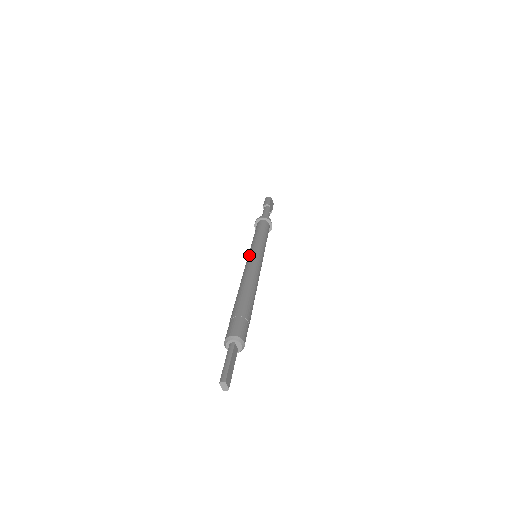
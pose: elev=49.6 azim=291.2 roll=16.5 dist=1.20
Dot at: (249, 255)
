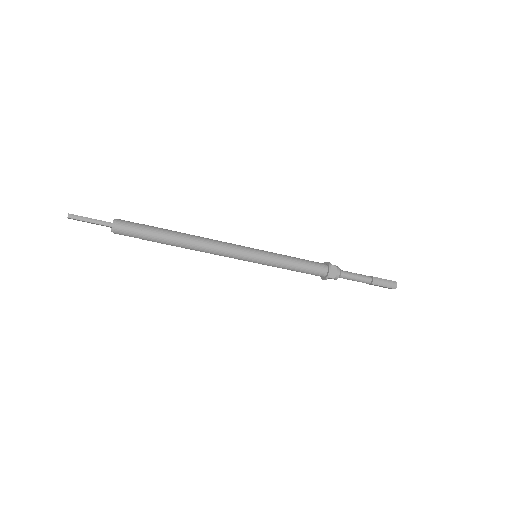
Dot at: occluded
